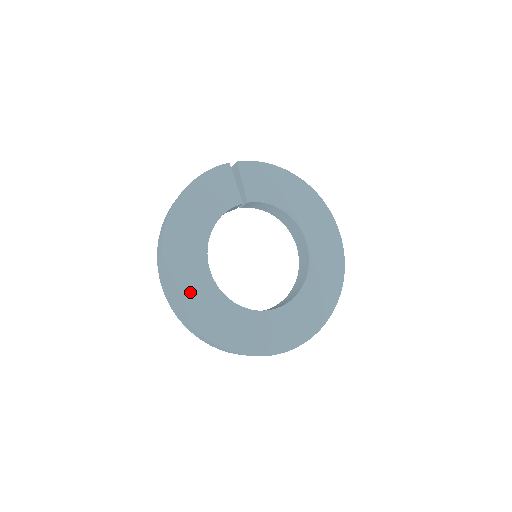
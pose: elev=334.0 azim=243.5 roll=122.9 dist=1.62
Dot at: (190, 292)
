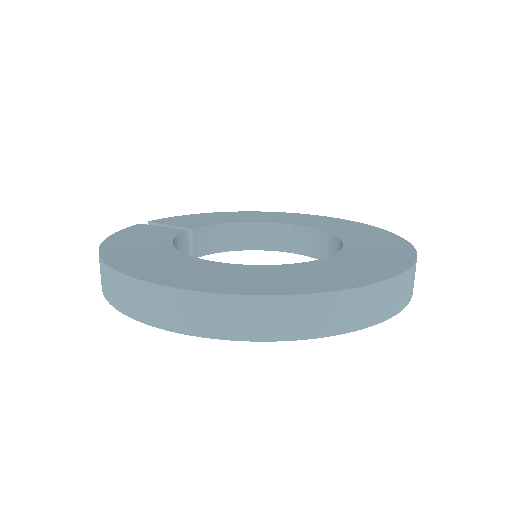
Dot at: (208, 278)
